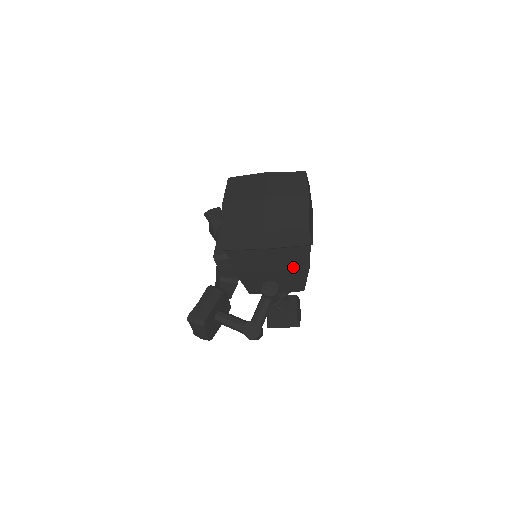
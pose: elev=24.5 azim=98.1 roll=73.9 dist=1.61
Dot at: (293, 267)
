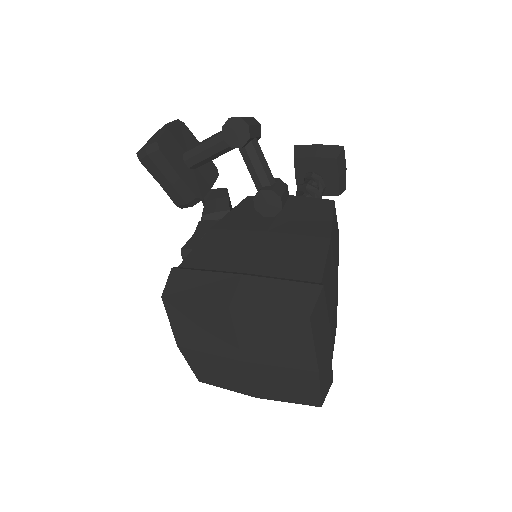
Dot at: occluded
